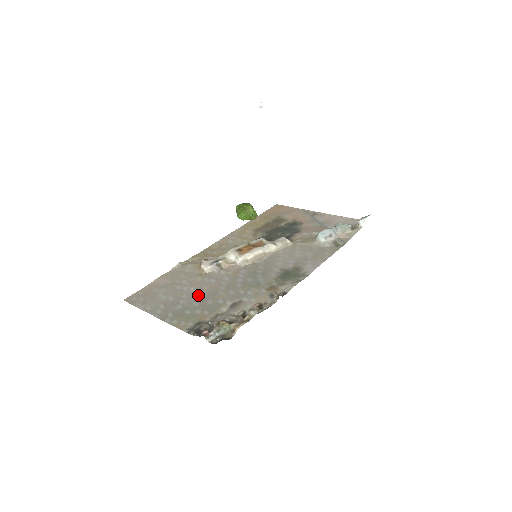
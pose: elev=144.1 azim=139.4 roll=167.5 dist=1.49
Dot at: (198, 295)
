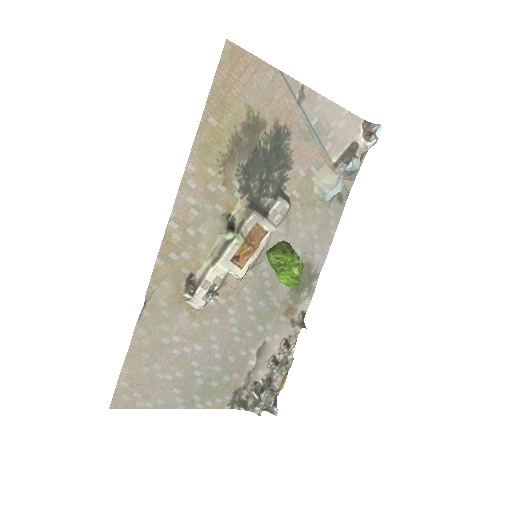
Dot at: (212, 355)
